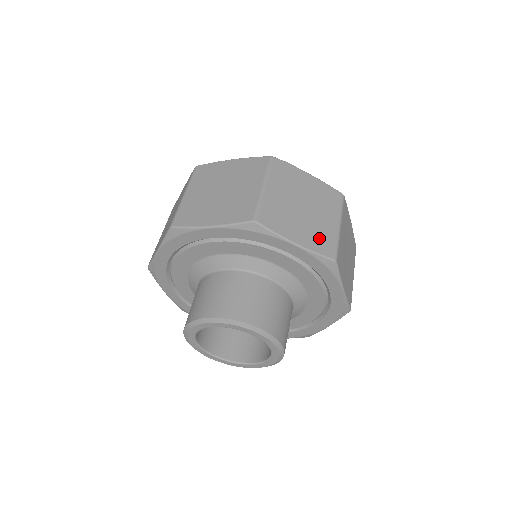
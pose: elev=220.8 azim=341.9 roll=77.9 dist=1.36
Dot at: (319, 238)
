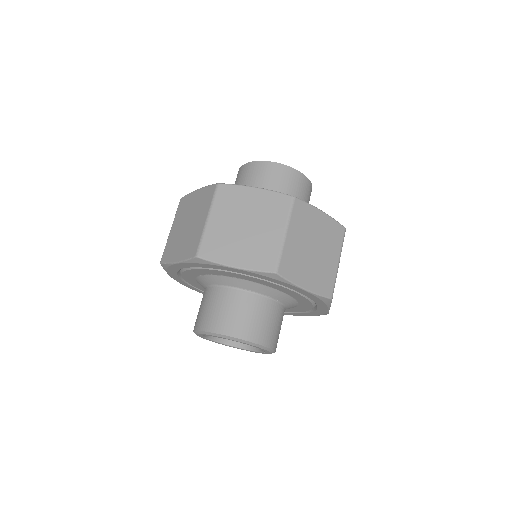
Dot at: (322, 279)
